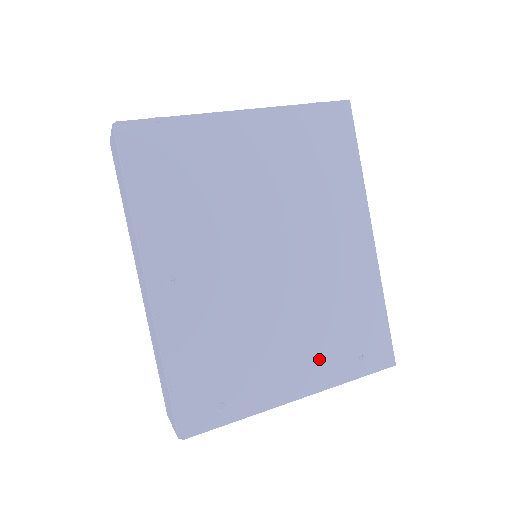
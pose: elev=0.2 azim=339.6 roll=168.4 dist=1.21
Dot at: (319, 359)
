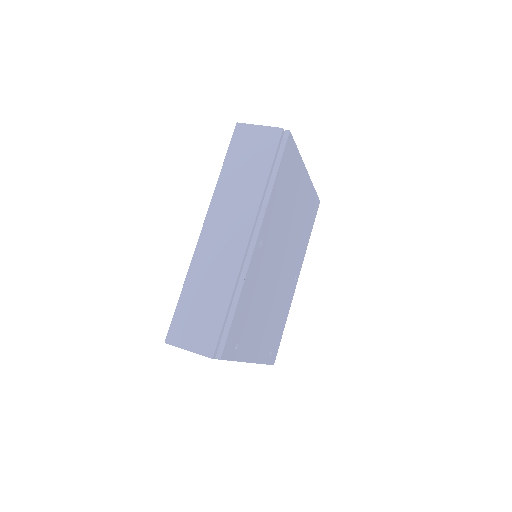
Dot at: (265, 341)
